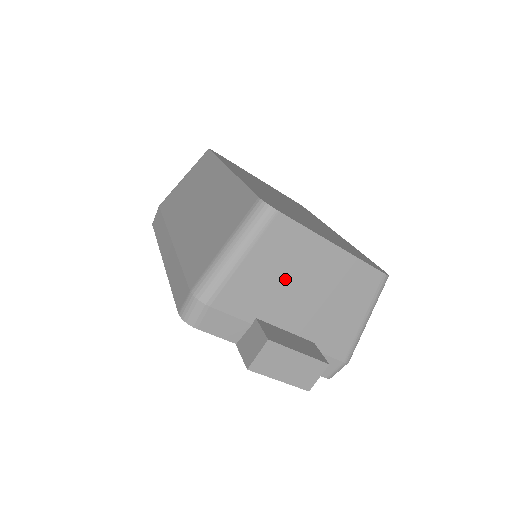
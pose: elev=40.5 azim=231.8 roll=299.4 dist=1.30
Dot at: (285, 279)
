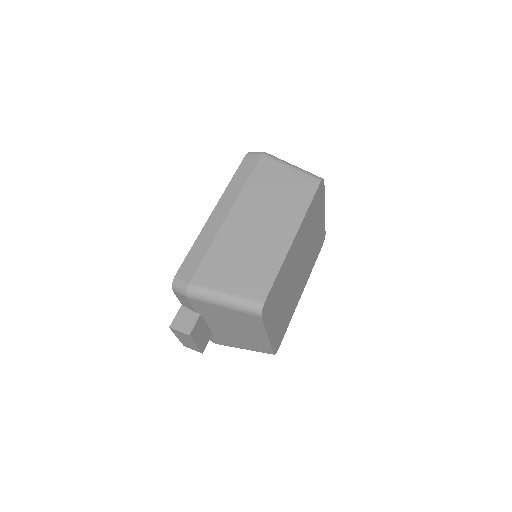
Dot at: (231, 322)
